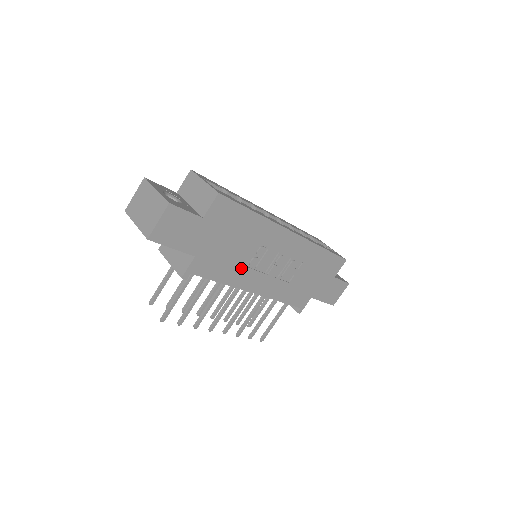
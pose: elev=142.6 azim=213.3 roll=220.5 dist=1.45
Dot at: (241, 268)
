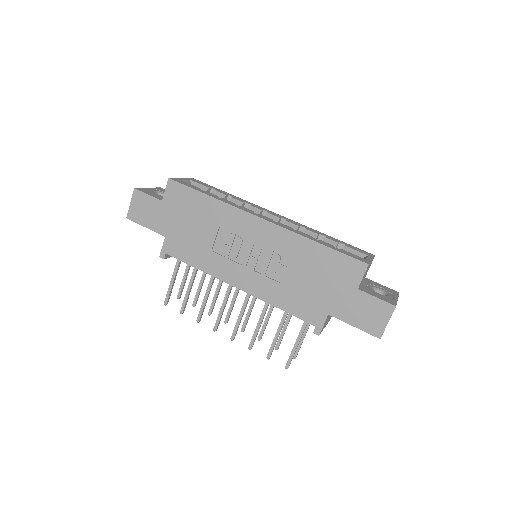
Dot at: (213, 255)
